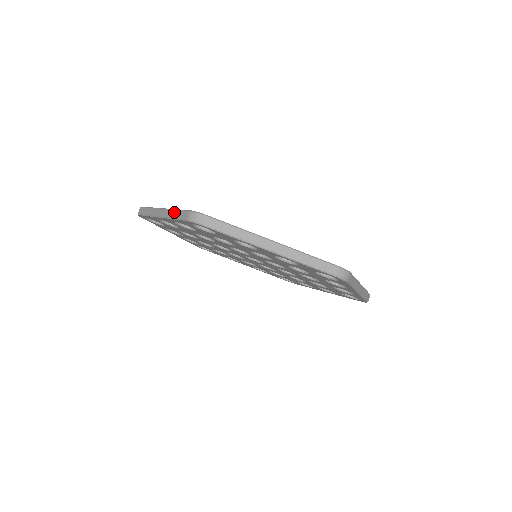
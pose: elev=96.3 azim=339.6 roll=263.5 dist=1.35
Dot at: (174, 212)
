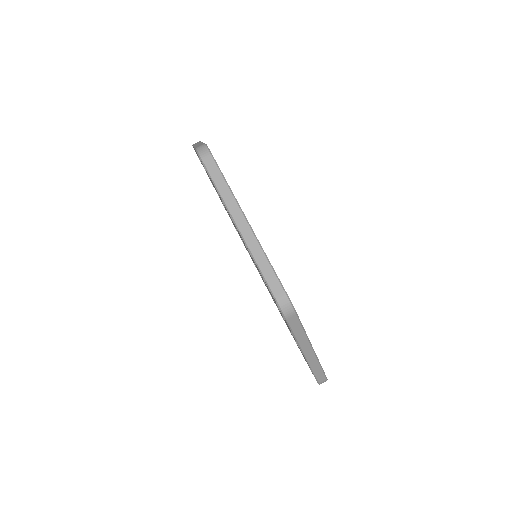
Dot at: occluded
